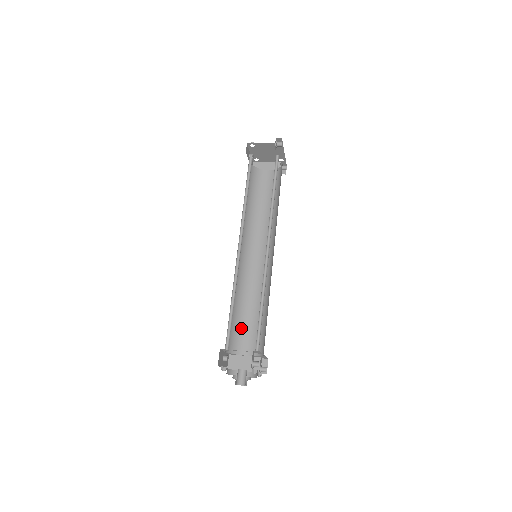
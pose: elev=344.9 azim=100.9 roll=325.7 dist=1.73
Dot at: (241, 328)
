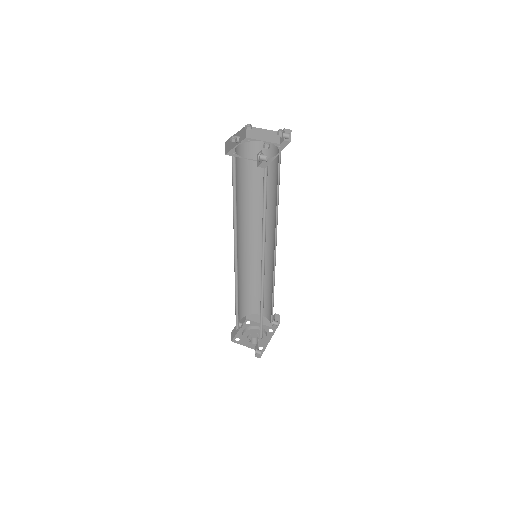
Dot at: (253, 297)
